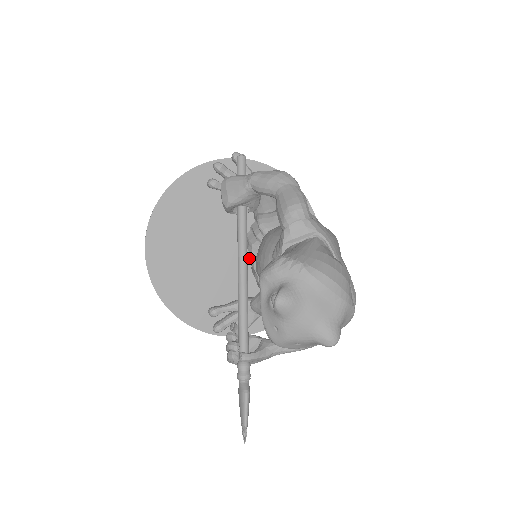
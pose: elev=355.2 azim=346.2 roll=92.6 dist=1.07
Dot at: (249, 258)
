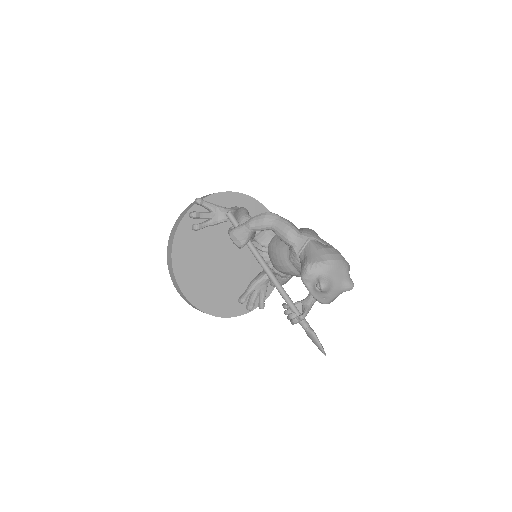
Dot at: occluded
